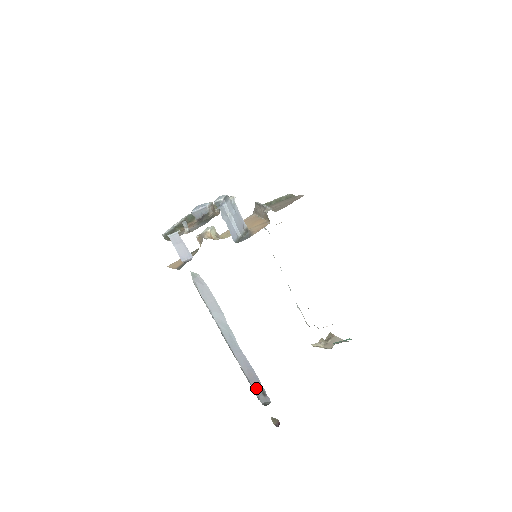
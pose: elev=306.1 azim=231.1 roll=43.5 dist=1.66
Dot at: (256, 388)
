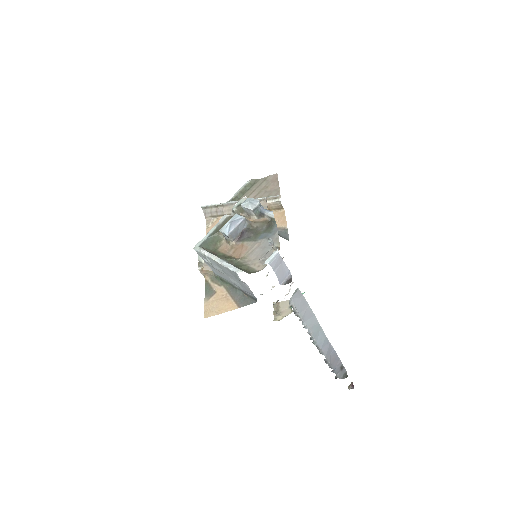
Dot at: (336, 368)
